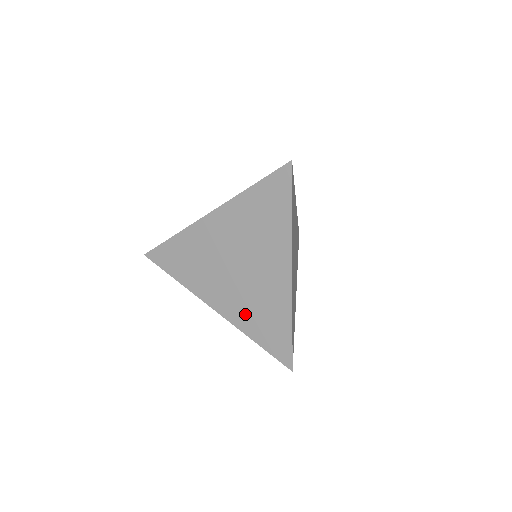
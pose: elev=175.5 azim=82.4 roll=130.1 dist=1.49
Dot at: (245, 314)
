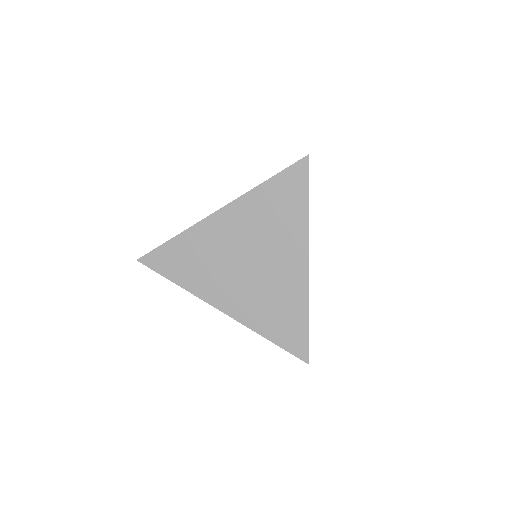
Dot at: (257, 311)
